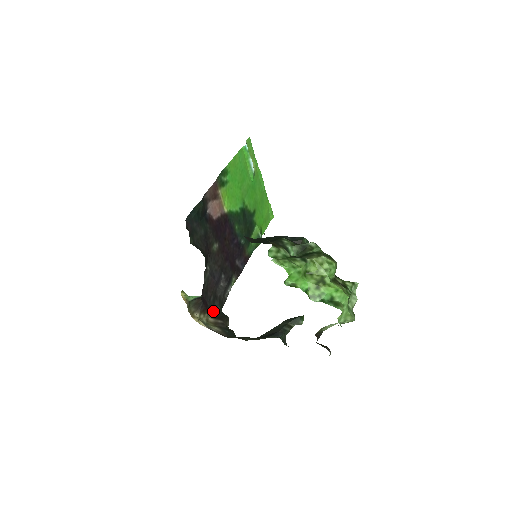
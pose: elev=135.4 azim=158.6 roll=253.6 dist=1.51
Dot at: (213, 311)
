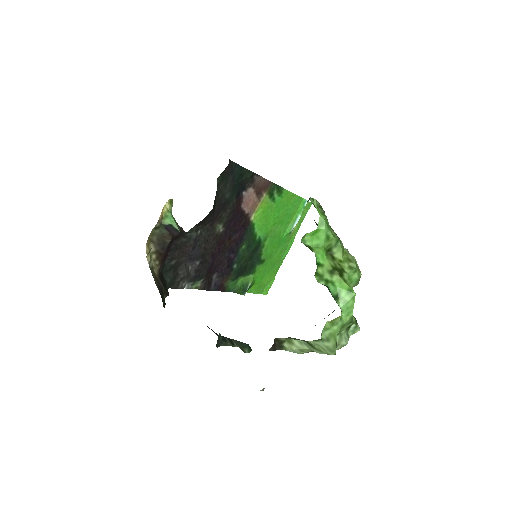
Dot at: (162, 274)
